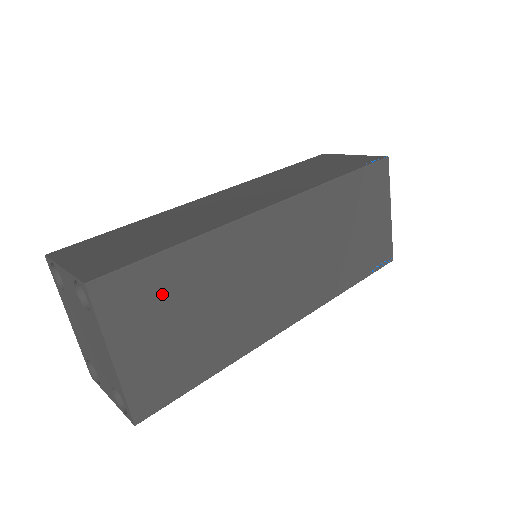
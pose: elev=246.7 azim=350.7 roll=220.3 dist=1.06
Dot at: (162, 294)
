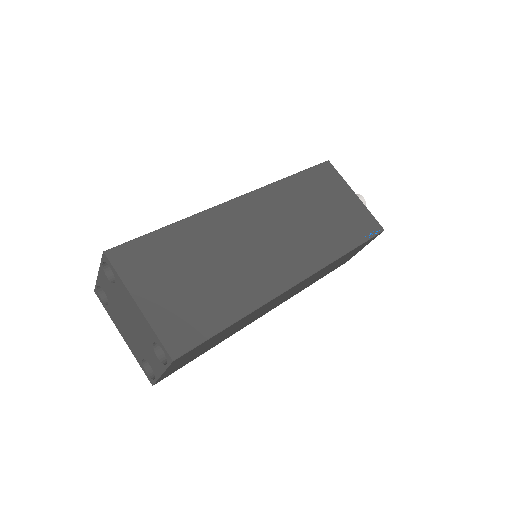
Dot at: (165, 258)
